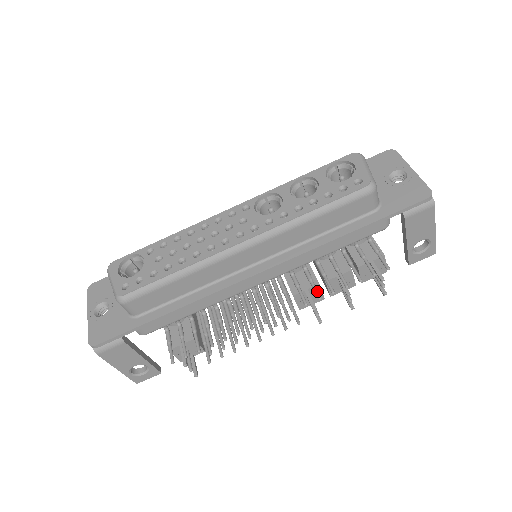
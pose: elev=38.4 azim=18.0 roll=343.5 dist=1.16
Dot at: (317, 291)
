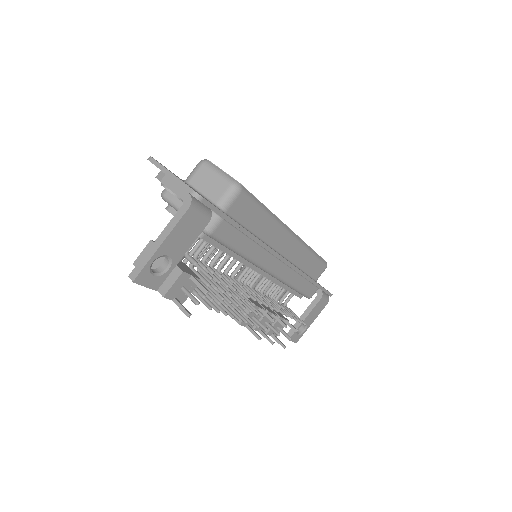
Dot at: occluded
